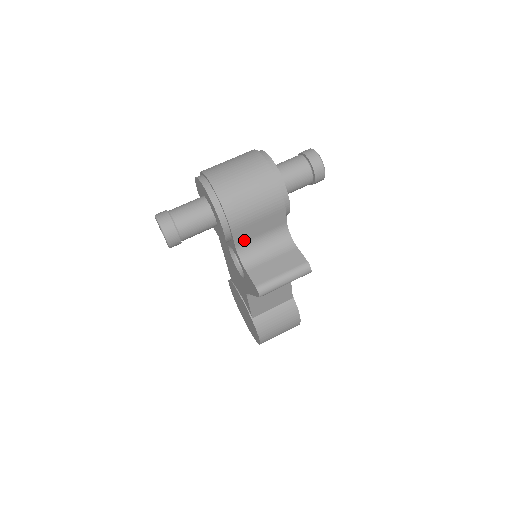
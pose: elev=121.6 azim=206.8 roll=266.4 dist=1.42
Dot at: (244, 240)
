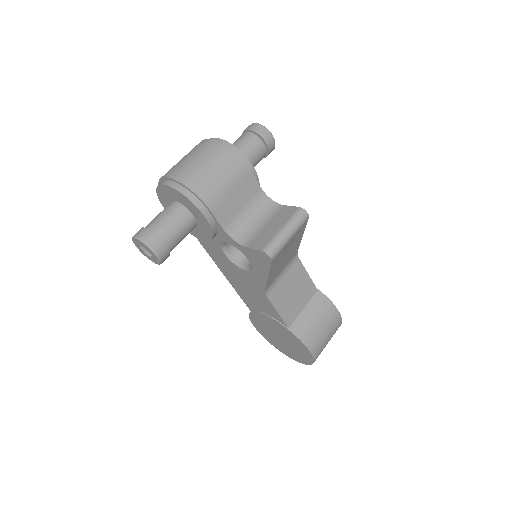
Dot at: (228, 219)
